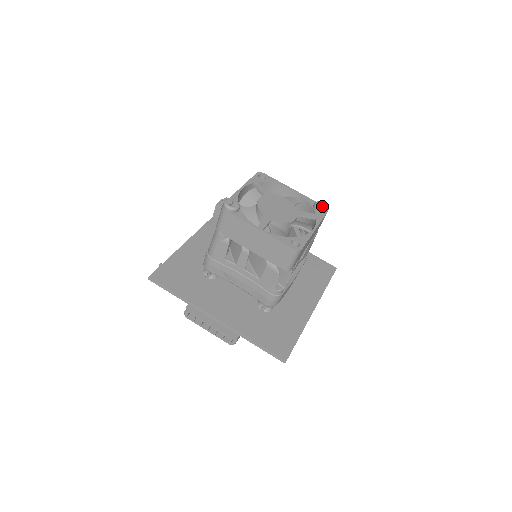
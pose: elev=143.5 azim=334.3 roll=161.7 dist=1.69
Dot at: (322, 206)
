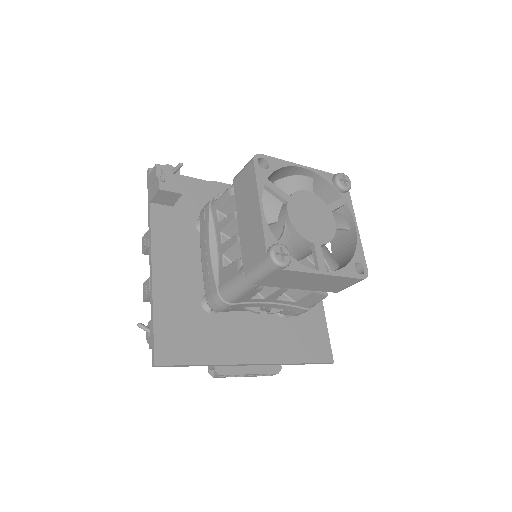
Dot at: (346, 183)
